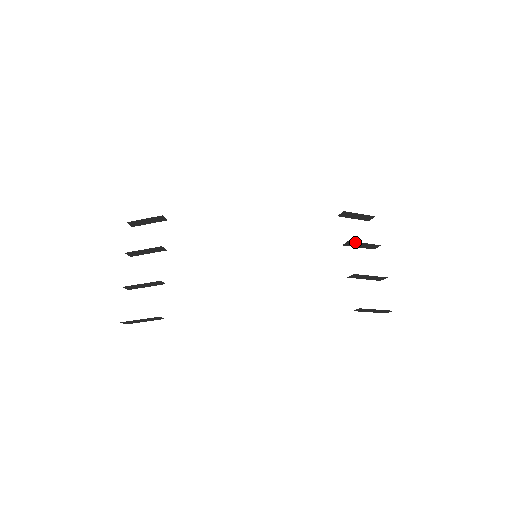
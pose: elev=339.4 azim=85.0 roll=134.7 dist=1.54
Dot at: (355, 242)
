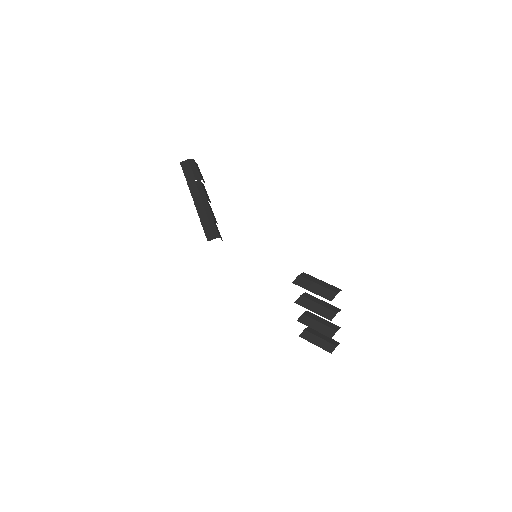
Dot at: occluded
